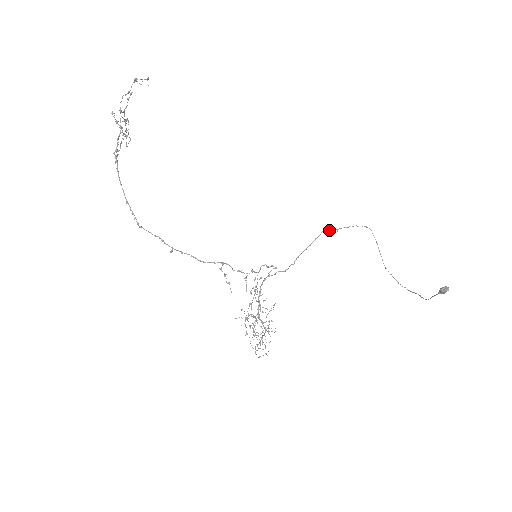
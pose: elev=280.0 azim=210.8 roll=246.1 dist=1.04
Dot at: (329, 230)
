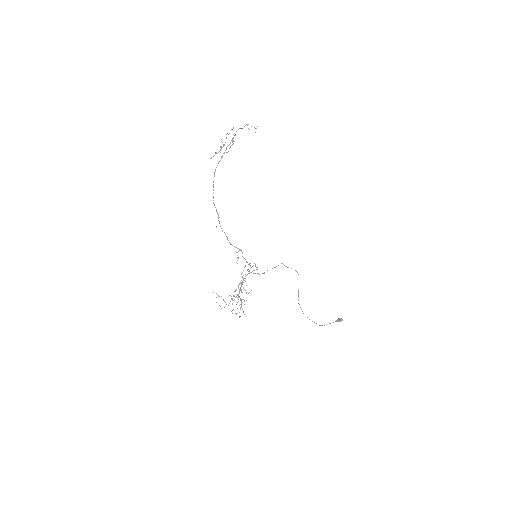
Dot at: (284, 265)
